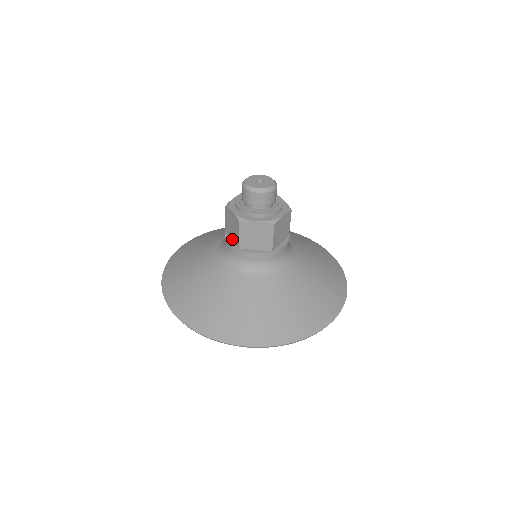
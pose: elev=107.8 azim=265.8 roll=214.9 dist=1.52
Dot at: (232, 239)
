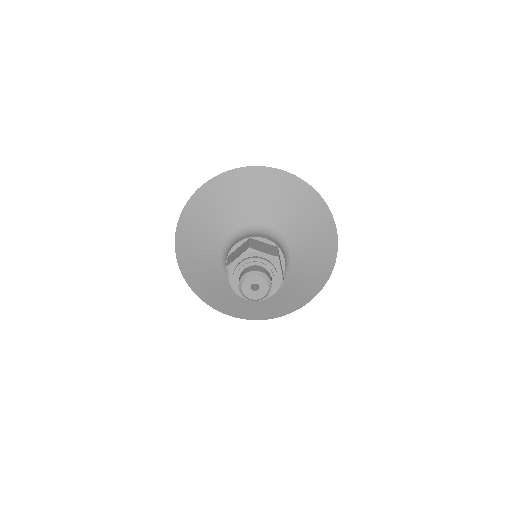
Dot at: occluded
